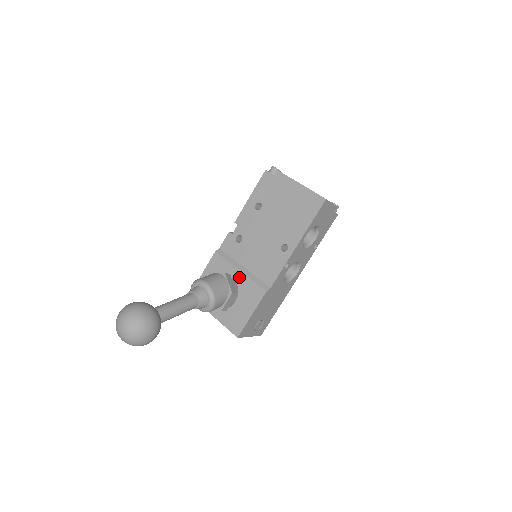
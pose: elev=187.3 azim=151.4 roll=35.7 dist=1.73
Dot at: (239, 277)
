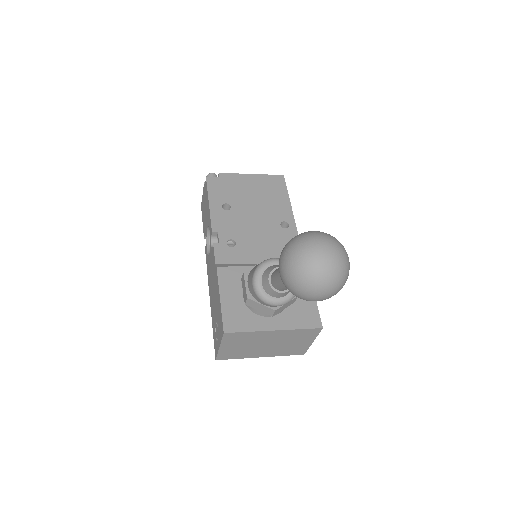
Dot at: occluded
